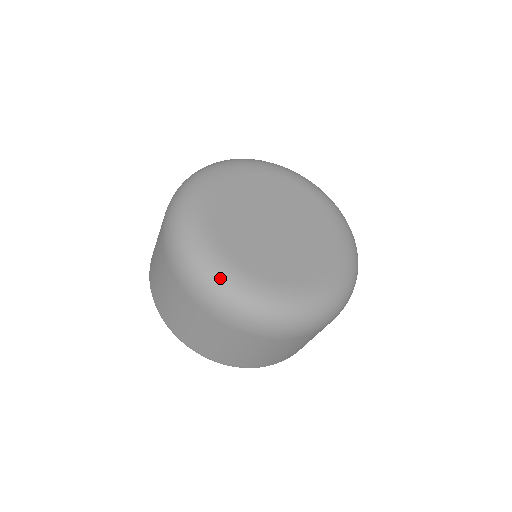
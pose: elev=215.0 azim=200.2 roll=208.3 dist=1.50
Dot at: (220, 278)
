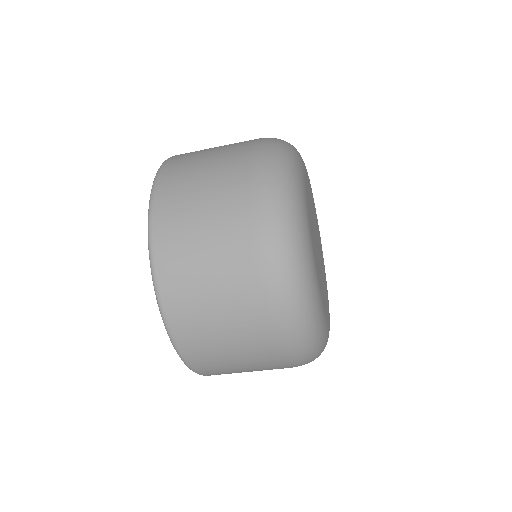
Dot at: (296, 179)
